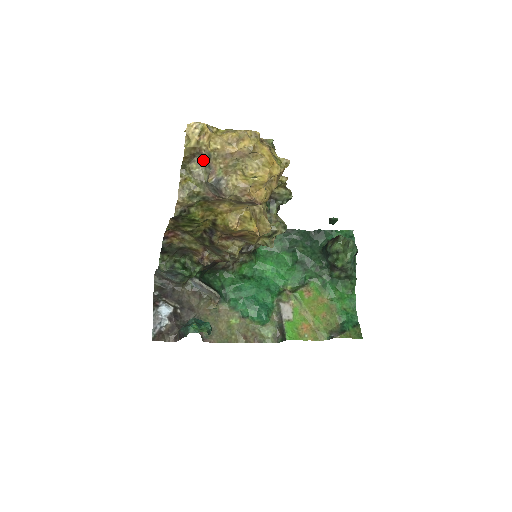
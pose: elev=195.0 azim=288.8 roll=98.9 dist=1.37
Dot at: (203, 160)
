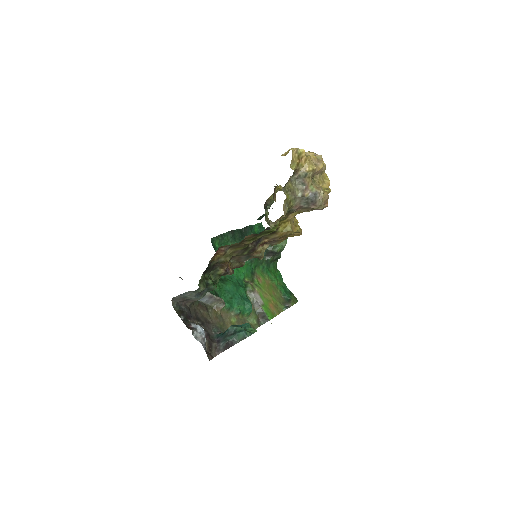
Dot at: (295, 179)
